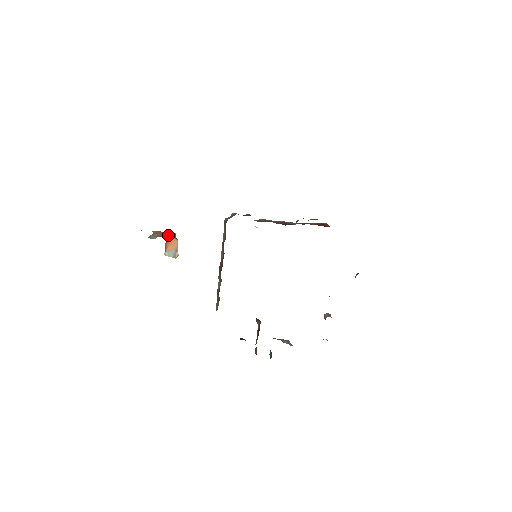
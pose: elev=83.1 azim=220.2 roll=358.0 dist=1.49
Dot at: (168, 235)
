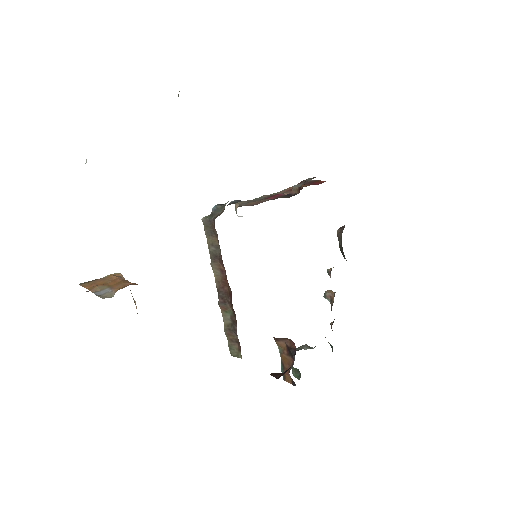
Dot at: (123, 280)
